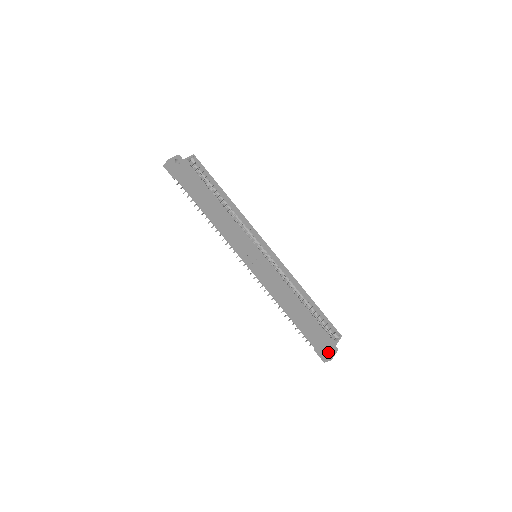
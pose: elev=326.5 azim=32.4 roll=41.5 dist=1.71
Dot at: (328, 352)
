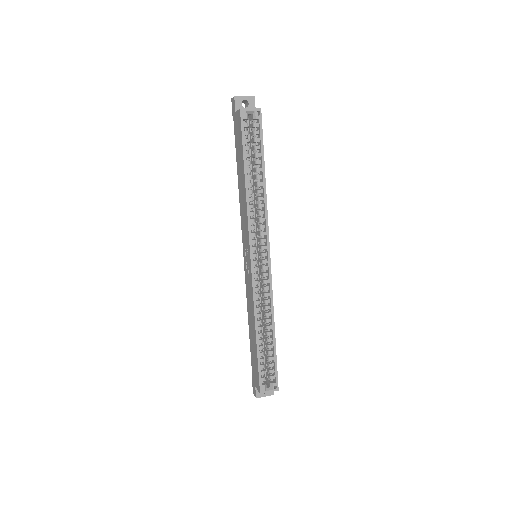
Dot at: occluded
